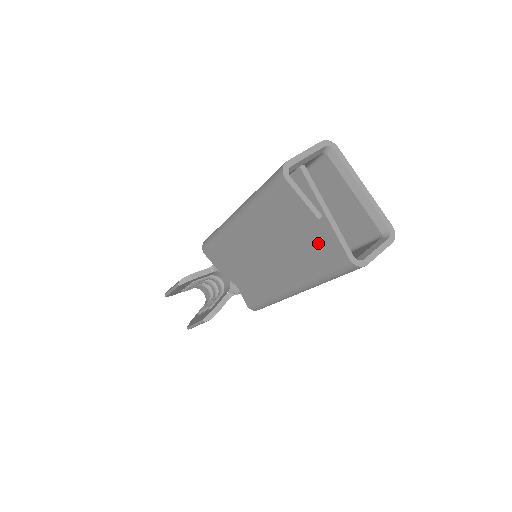
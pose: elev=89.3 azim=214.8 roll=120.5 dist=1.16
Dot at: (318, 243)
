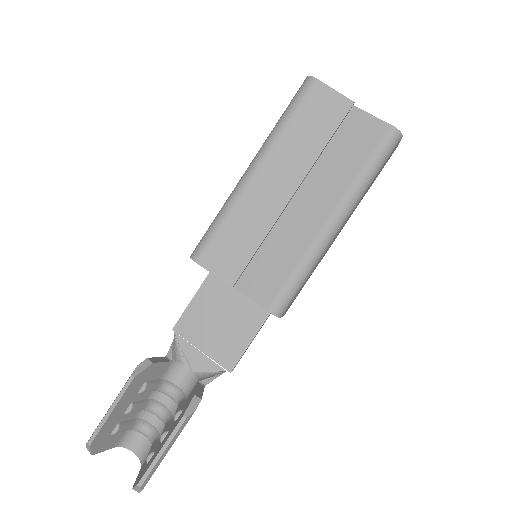
Dot at: (354, 137)
